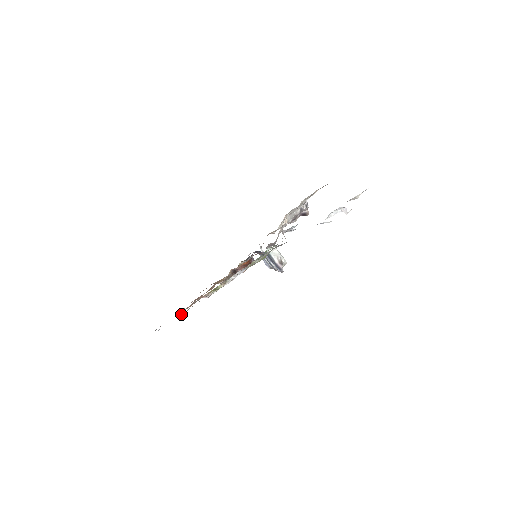
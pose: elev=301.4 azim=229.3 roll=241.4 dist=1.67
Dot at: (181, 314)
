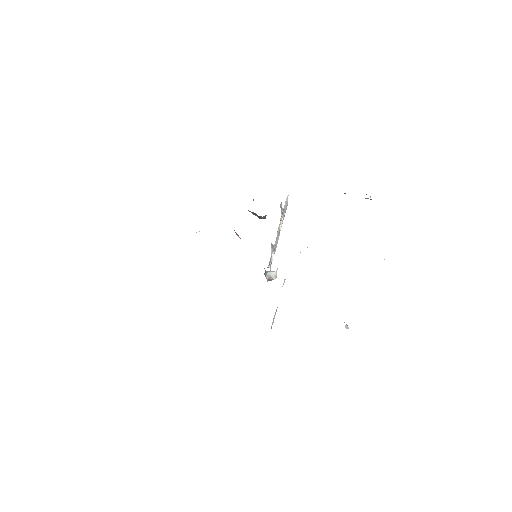
Dot at: occluded
